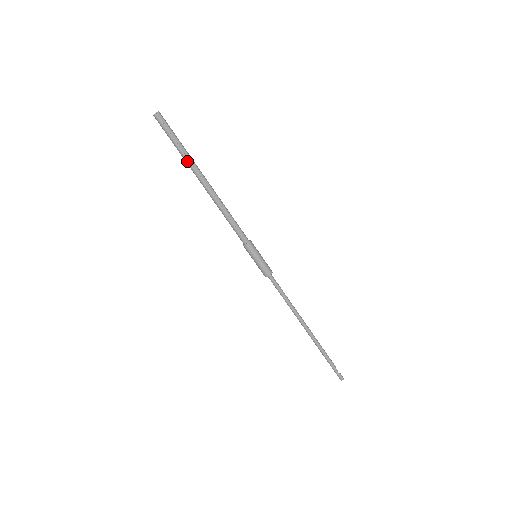
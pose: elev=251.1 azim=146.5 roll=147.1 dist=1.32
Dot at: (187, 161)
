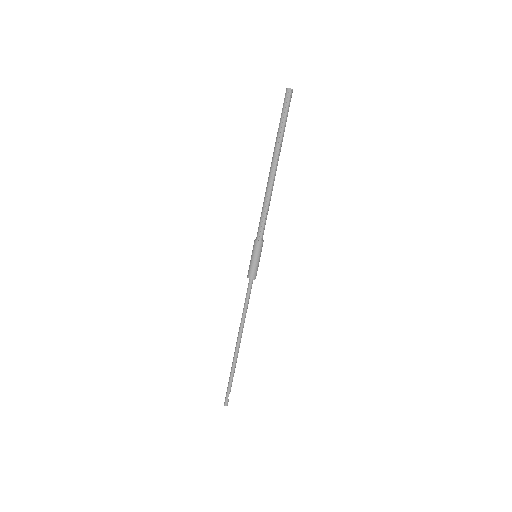
Dot at: (277, 142)
